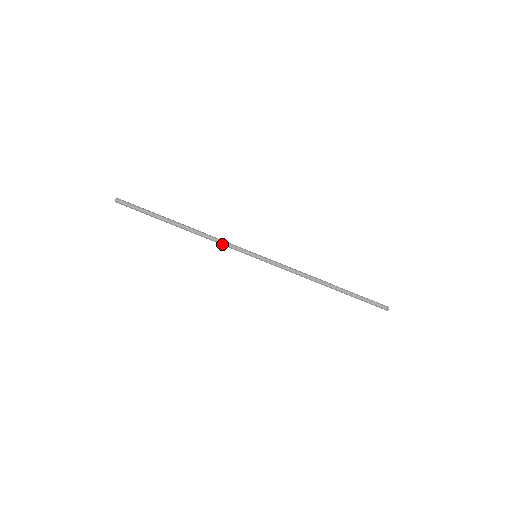
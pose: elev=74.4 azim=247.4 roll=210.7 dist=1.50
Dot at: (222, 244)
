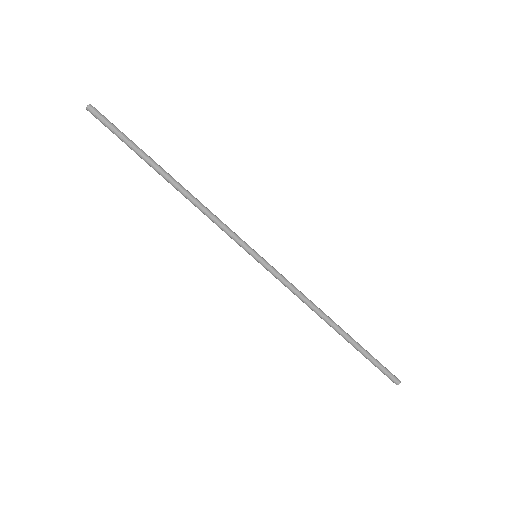
Dot at: (216, 224)
